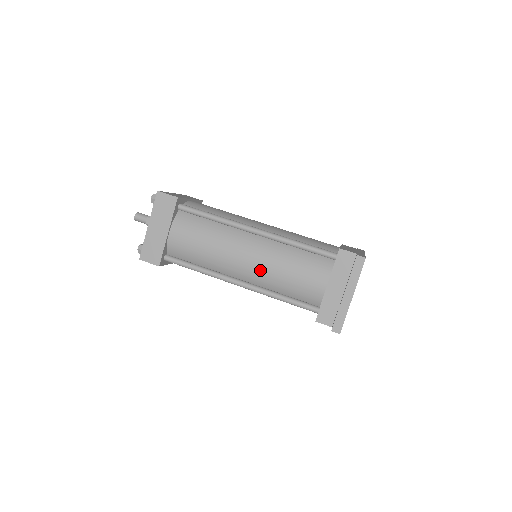
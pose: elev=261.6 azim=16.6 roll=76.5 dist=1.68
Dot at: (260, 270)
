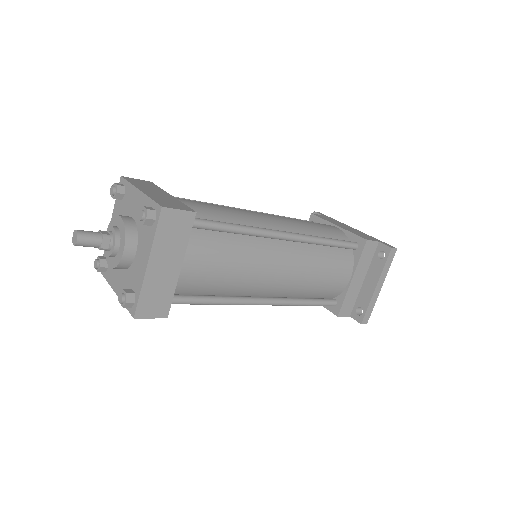
Dot at: (292, 282)
